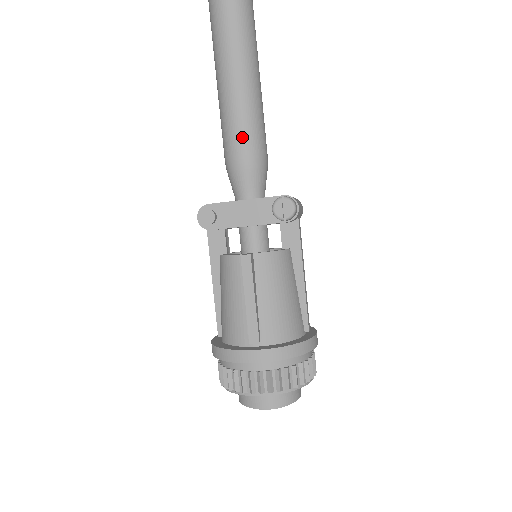
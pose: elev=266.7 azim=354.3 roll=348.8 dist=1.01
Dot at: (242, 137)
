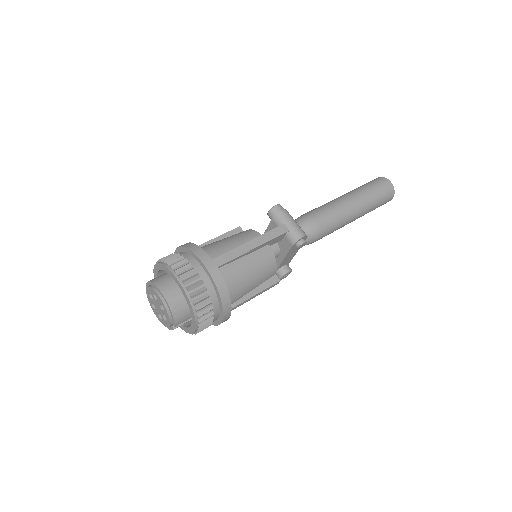
Dot at: occluded
